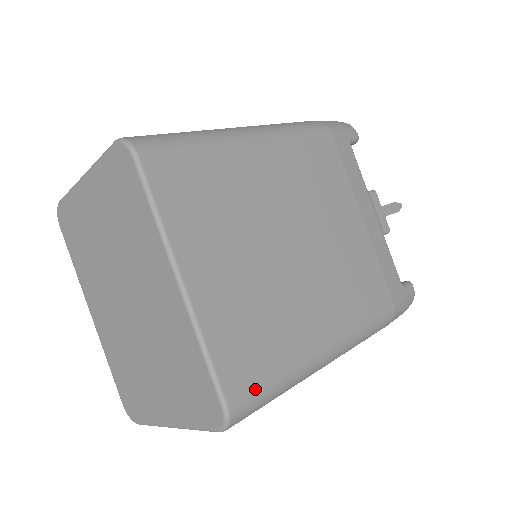
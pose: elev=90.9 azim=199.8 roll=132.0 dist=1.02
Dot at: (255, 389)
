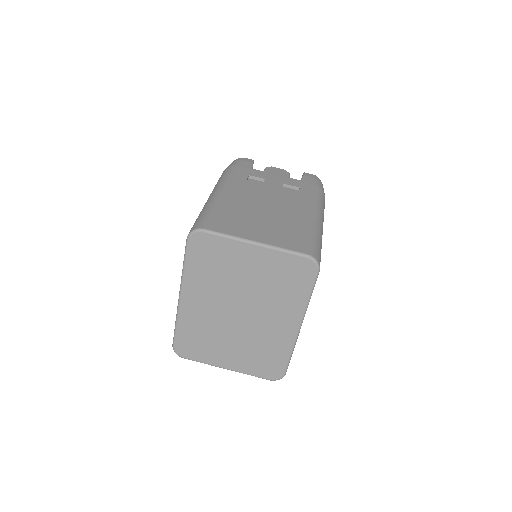
Dot at: occluded
